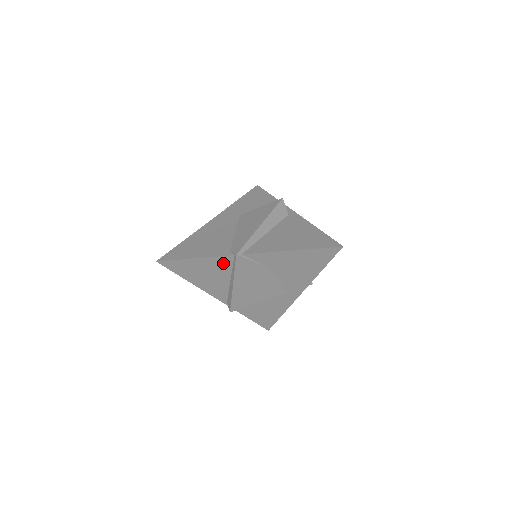
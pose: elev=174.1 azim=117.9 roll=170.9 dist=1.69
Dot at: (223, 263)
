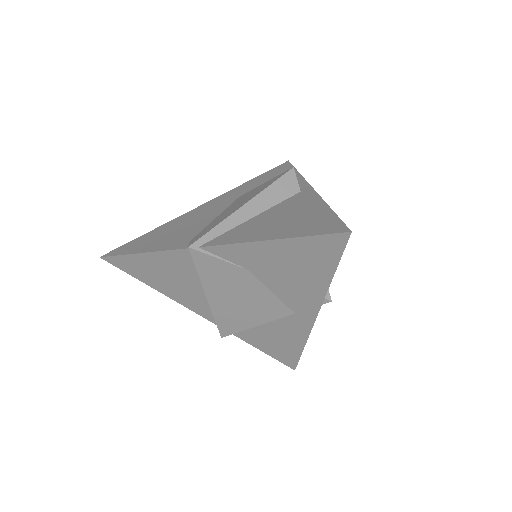
Dot at: (181, 261)
